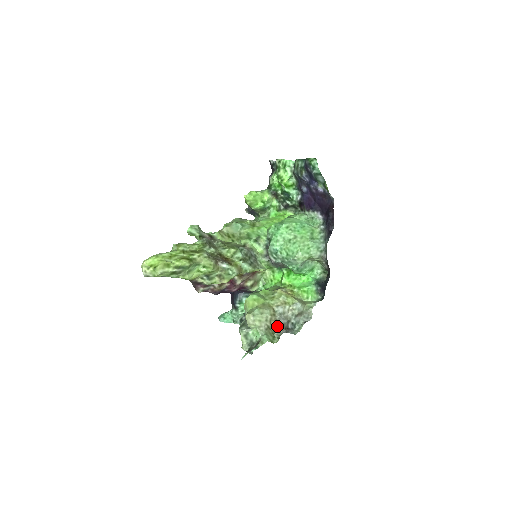
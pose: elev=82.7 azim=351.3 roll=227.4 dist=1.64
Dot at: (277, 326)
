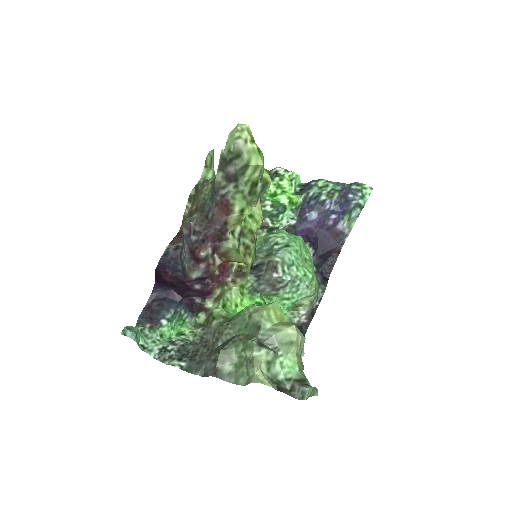
Dot at: occluded
